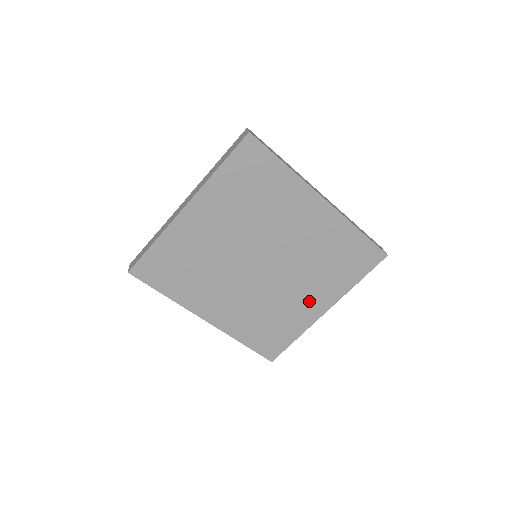
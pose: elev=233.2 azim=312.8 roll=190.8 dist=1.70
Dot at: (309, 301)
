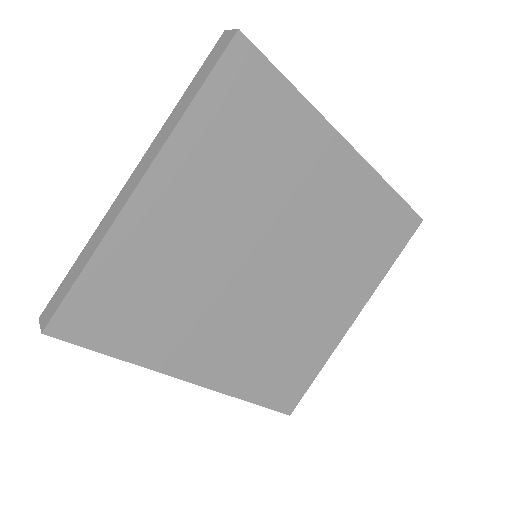
Dot at: (334, 309)
